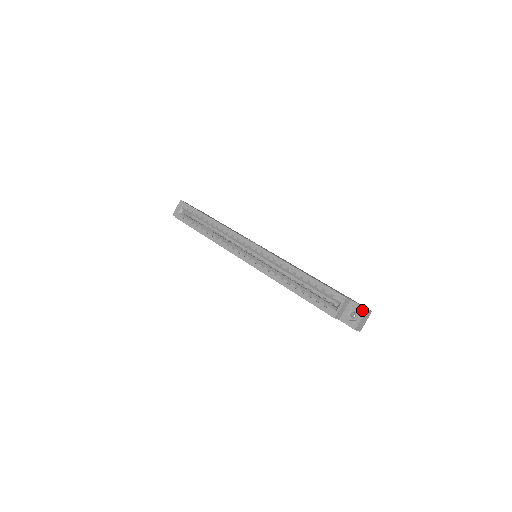
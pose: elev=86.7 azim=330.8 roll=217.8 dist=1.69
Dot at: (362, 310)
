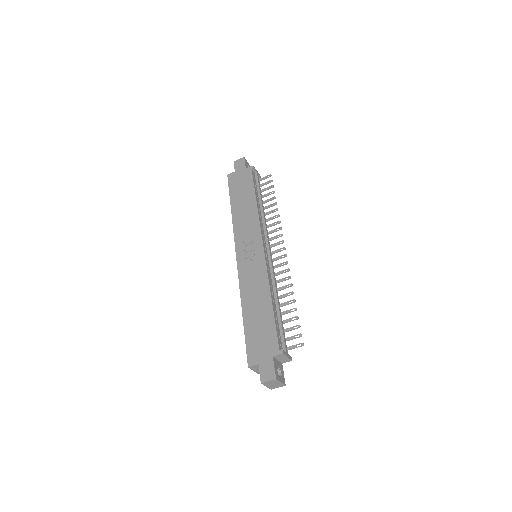
Dot at: (261, 381)
